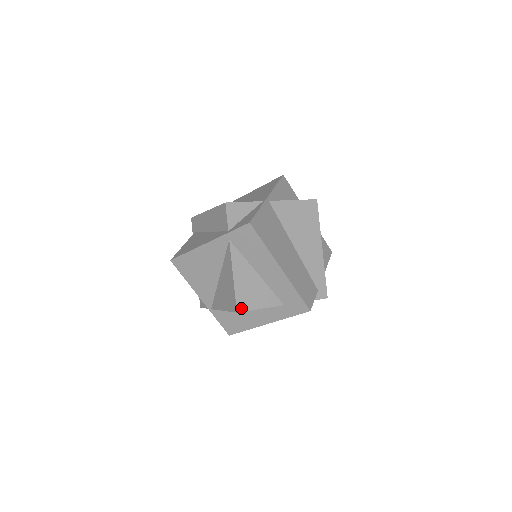
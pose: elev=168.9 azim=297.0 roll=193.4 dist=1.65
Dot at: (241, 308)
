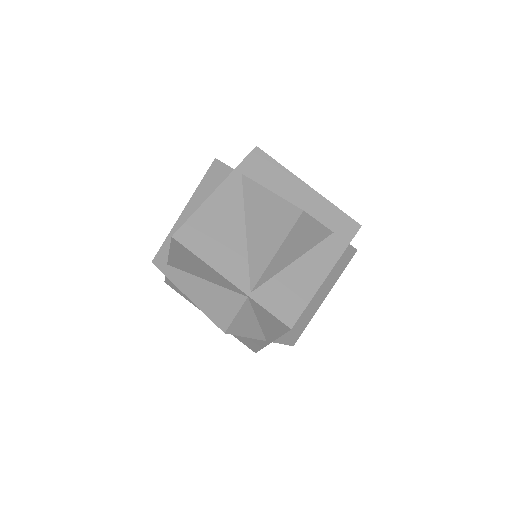
Dot at: (303, 211)
